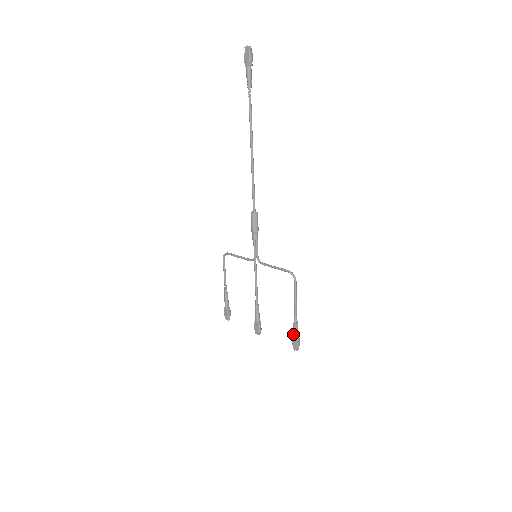
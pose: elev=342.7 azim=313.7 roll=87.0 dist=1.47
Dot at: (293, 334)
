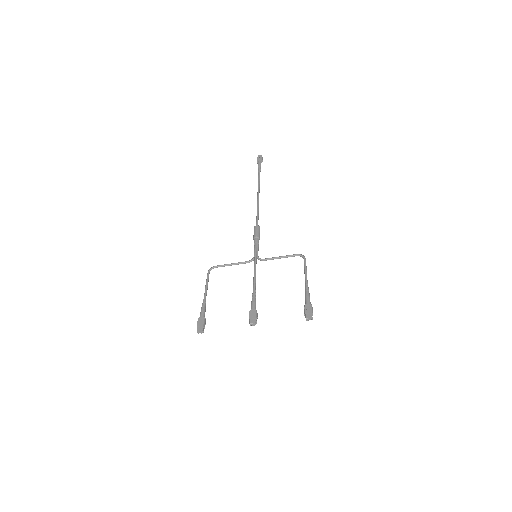
Dot at: (306, 302)
